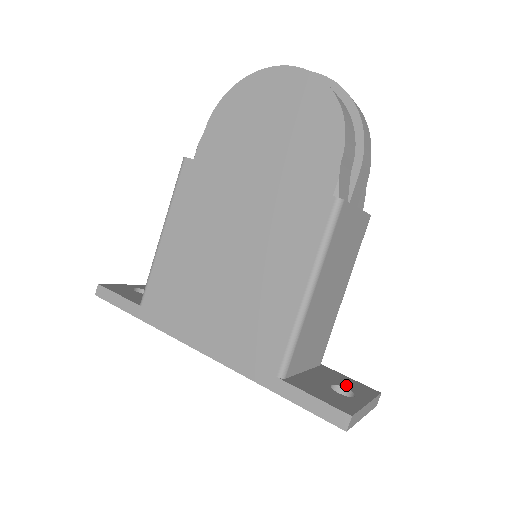
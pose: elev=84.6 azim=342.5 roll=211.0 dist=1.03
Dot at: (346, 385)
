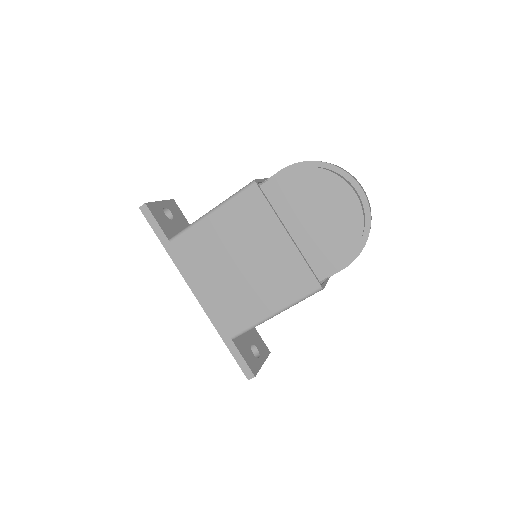
Dot at: (258, 345)
